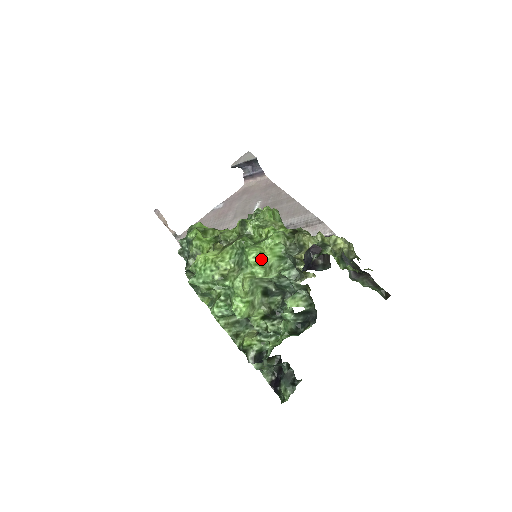
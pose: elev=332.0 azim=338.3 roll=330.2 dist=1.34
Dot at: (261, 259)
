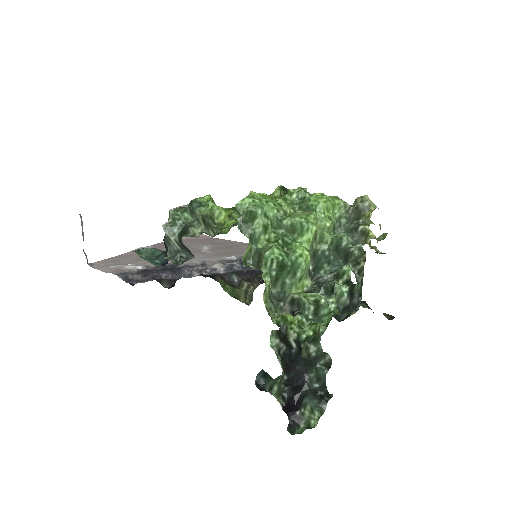
Dot at: (327, 210)
